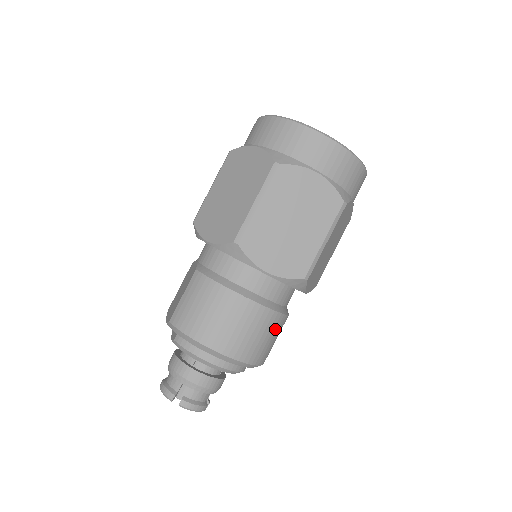
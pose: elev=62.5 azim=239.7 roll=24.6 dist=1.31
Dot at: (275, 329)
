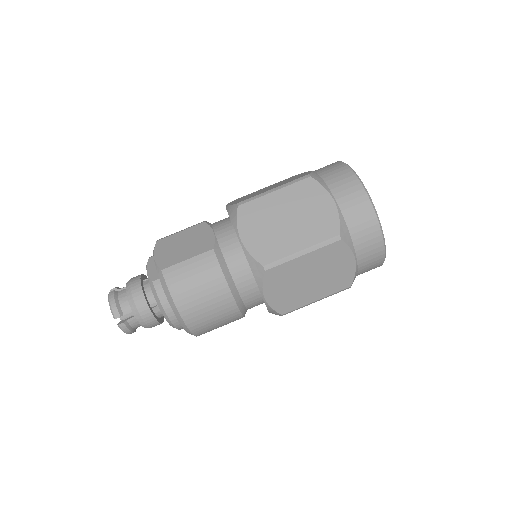
Dot at: occluded
